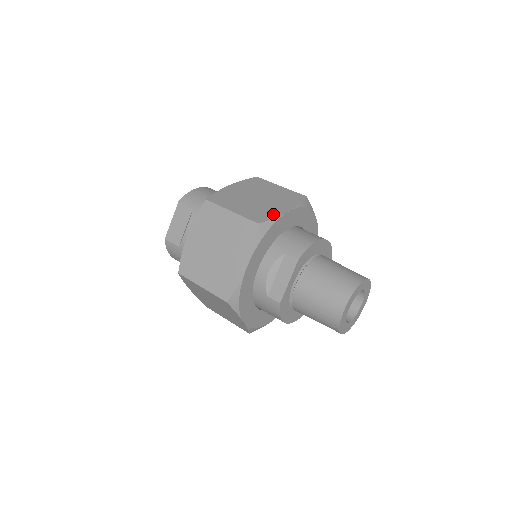
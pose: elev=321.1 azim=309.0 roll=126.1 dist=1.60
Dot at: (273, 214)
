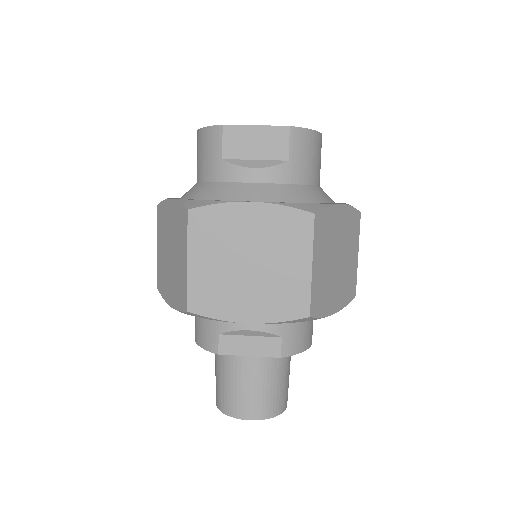
Dot at: (326, 309)
